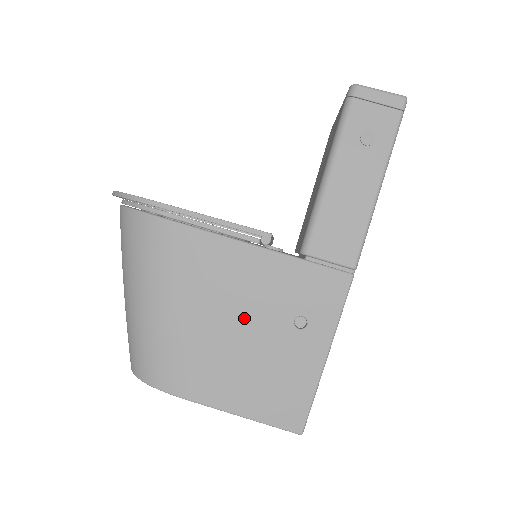
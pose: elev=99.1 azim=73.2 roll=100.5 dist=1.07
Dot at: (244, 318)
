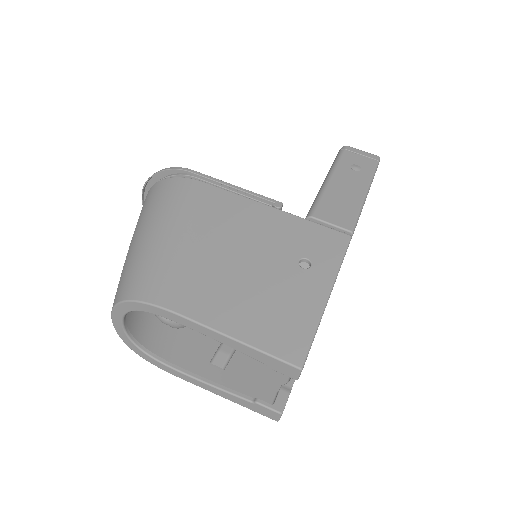
Dot at: (252, 252)
